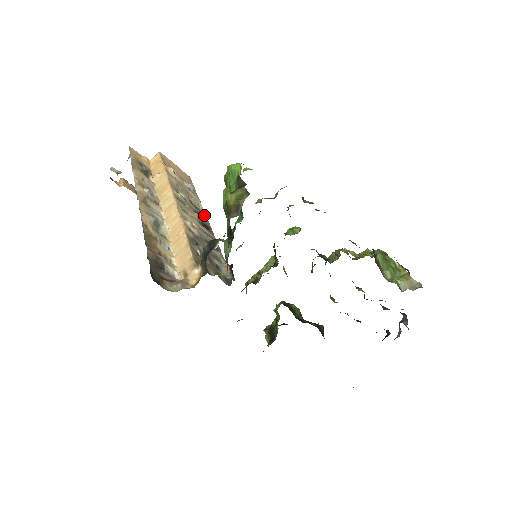
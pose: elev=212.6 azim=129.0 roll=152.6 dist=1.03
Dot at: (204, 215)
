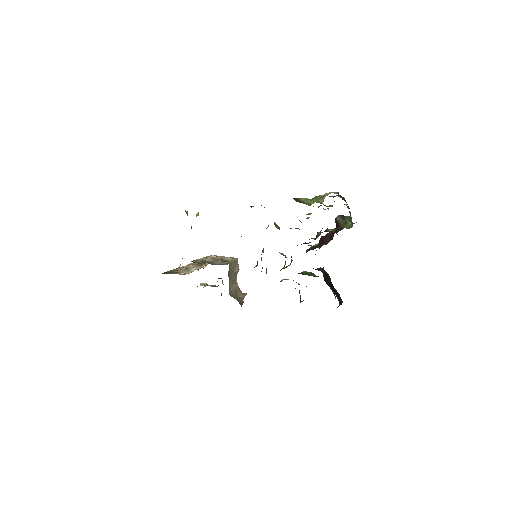
Dot at: occluded
